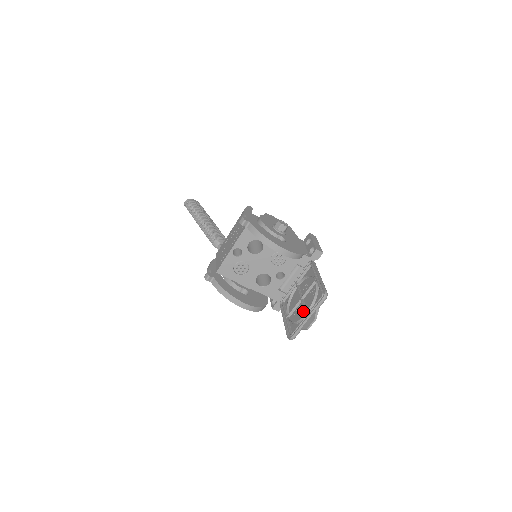
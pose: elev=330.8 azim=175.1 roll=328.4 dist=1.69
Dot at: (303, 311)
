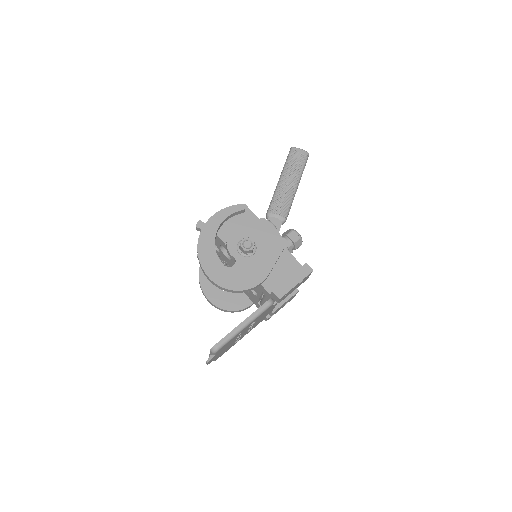
Dot at: occluded
